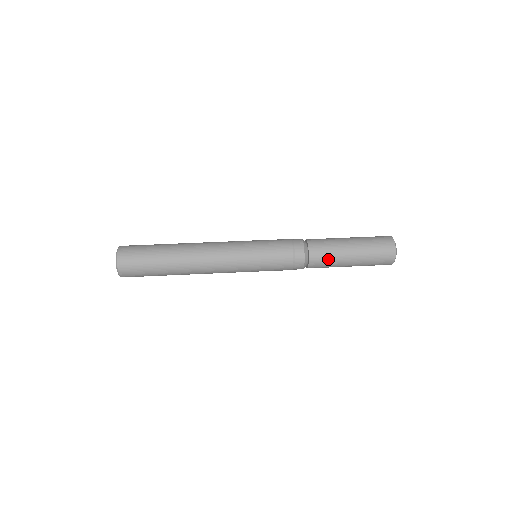
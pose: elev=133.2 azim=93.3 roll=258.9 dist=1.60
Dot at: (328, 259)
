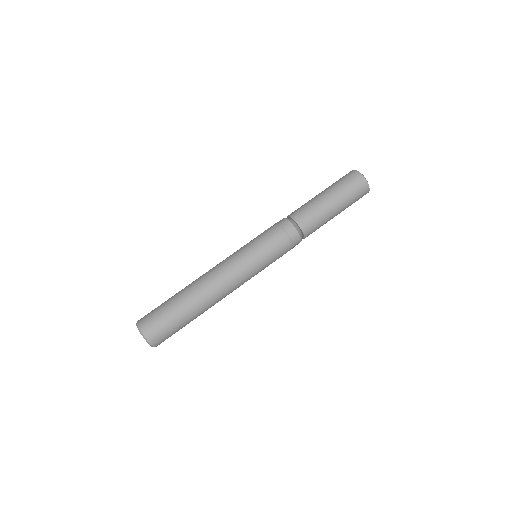
Dot at: (318, 225)
